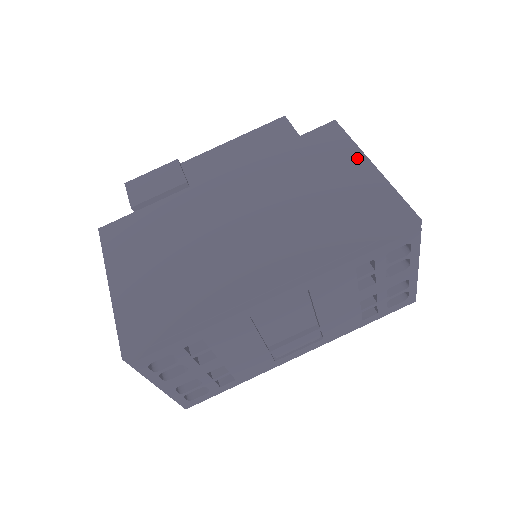
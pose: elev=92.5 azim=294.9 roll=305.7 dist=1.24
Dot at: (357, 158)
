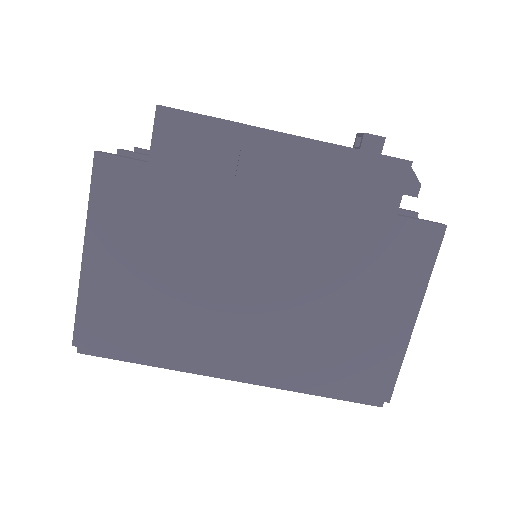
Dot at: (412, 300)
